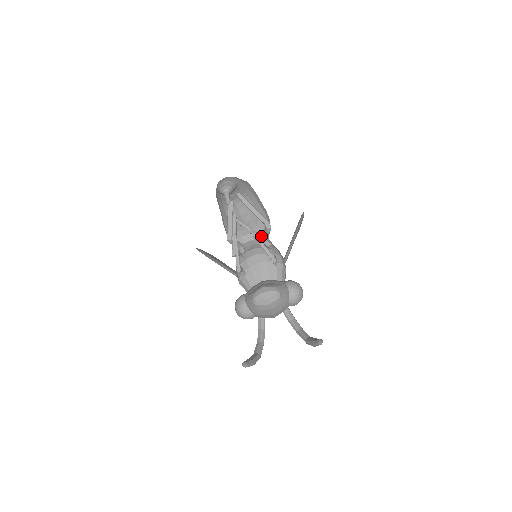
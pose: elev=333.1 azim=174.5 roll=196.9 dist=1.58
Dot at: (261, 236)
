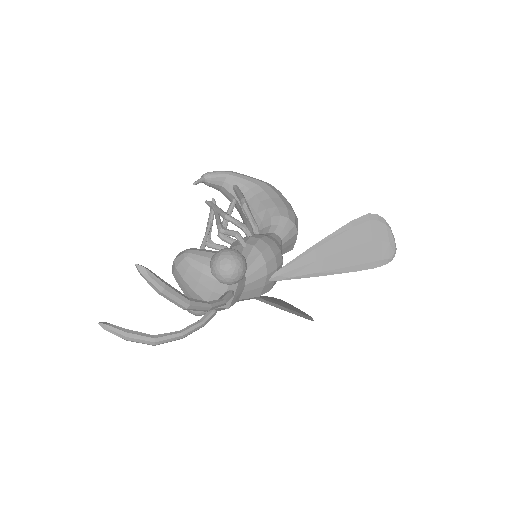
Dot at: (220, 209)
